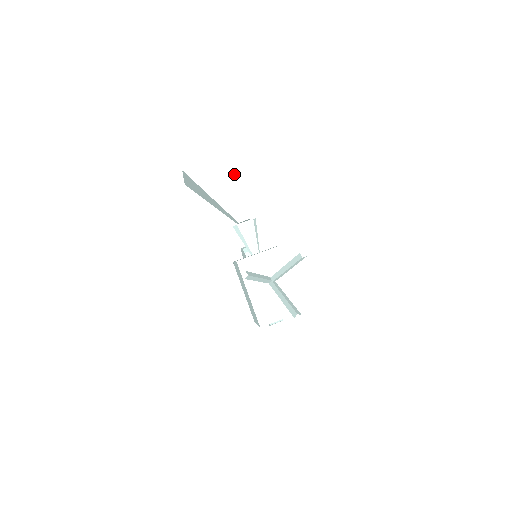
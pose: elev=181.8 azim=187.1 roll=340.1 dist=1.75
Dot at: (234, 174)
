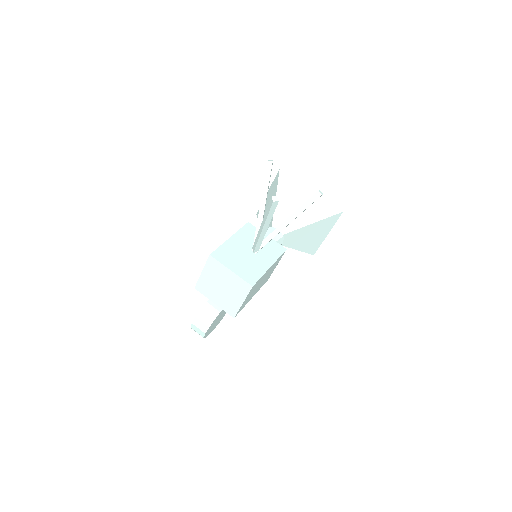
Dot at: occluded
